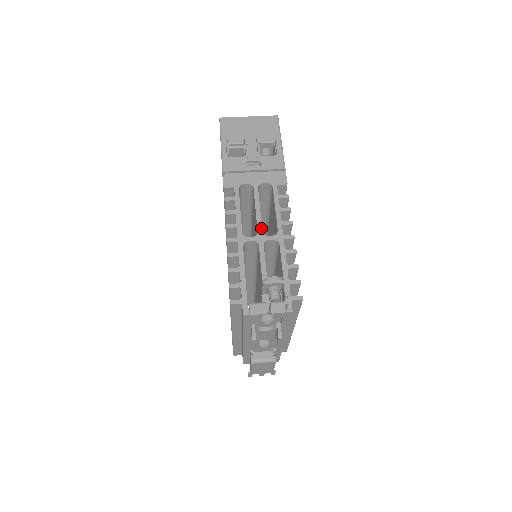
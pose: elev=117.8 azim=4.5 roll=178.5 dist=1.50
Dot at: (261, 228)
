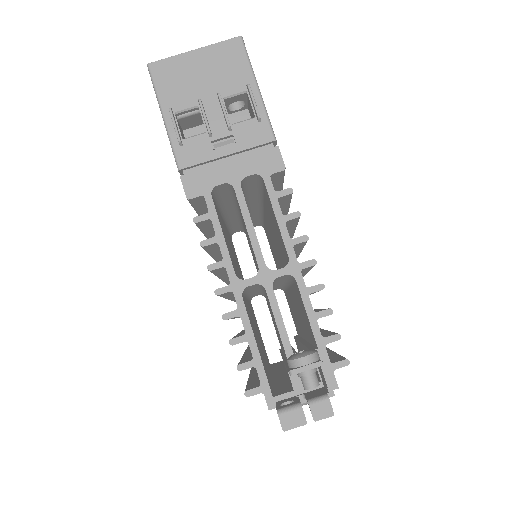
Dot at: (262, 259)
